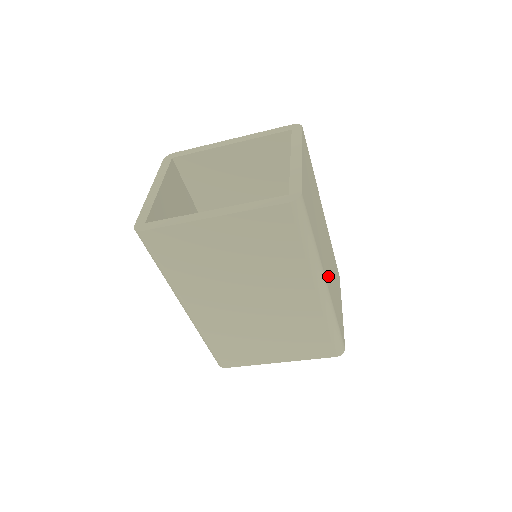
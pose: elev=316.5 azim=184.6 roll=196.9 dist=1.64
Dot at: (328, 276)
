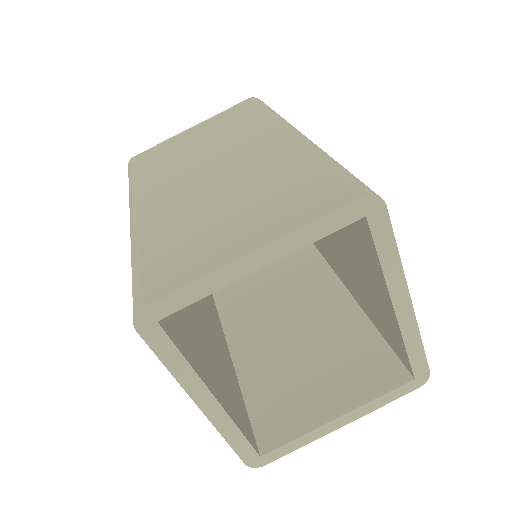
Dot at: occluded
